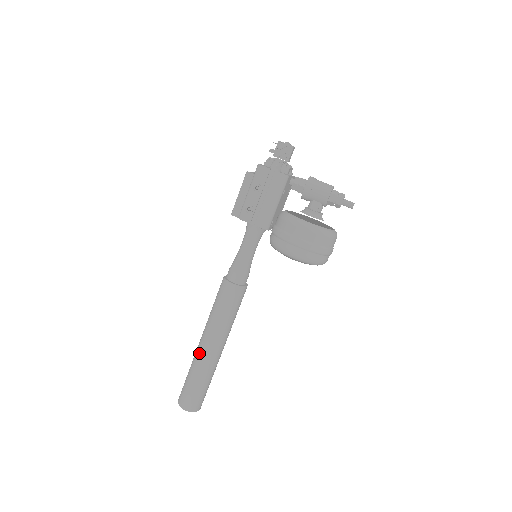
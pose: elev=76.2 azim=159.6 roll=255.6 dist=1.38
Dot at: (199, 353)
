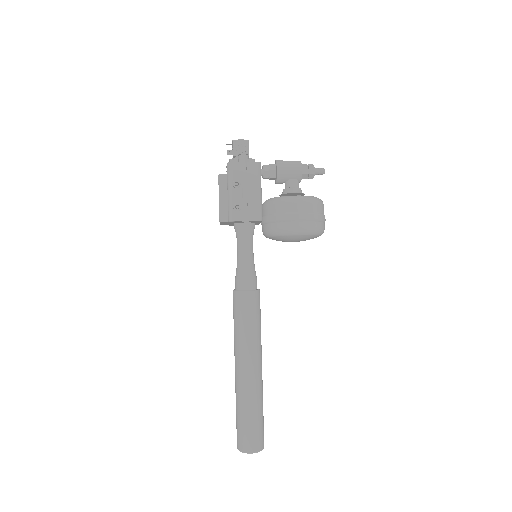
Dot at: (242, 381)
